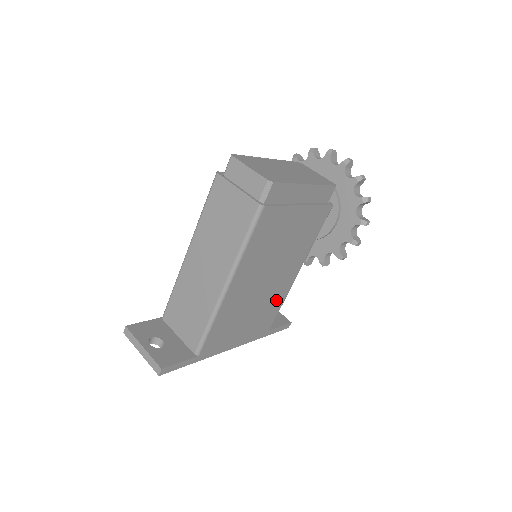
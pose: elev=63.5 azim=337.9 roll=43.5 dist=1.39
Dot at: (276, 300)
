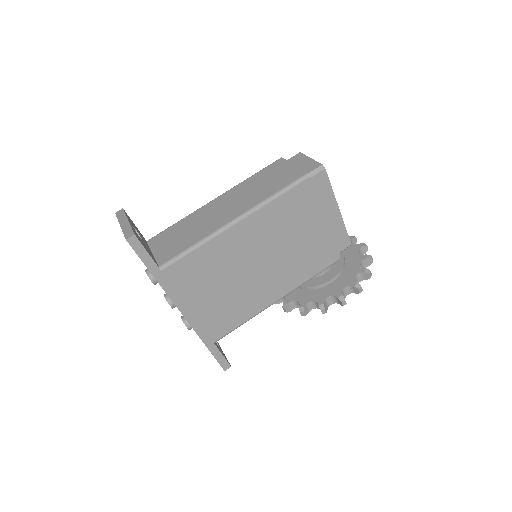
Dot at: (245, 307)
